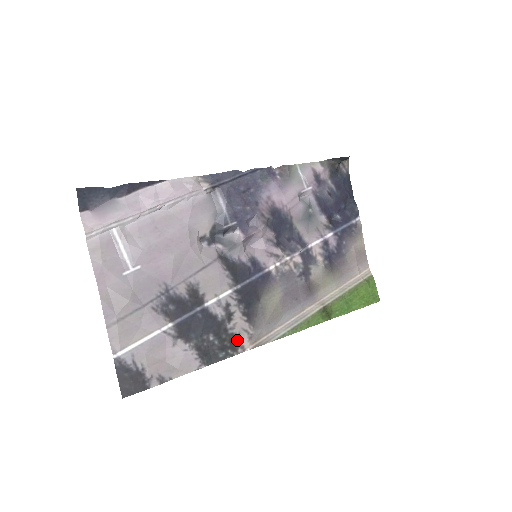
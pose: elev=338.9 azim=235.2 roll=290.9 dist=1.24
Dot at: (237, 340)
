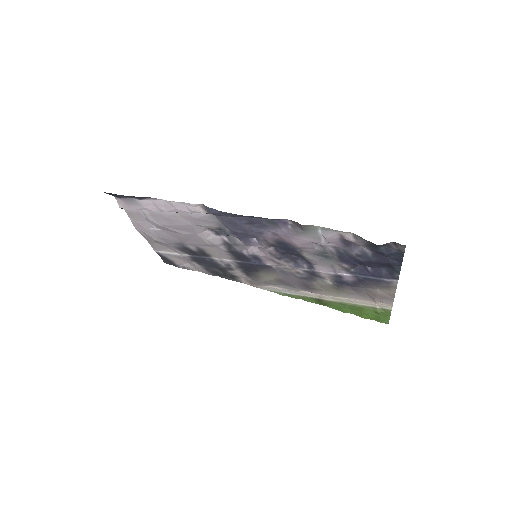
Dot at: (237, 278)
